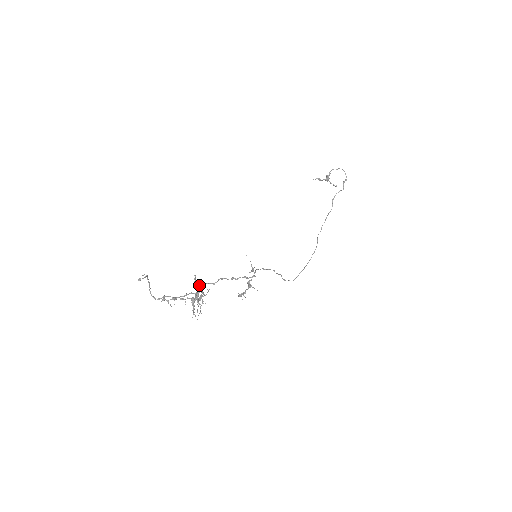
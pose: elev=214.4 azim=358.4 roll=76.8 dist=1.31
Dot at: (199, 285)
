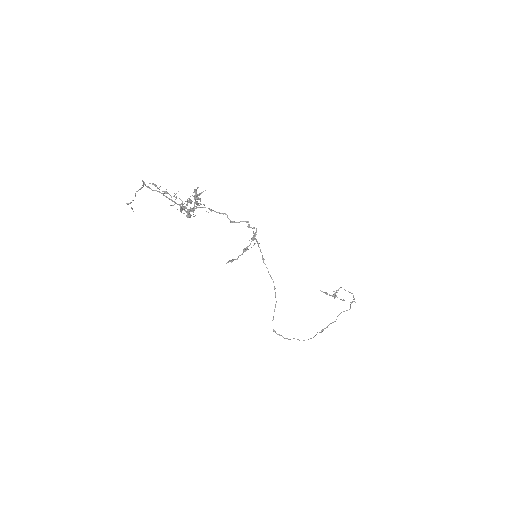
Dot at: (196, 201)
